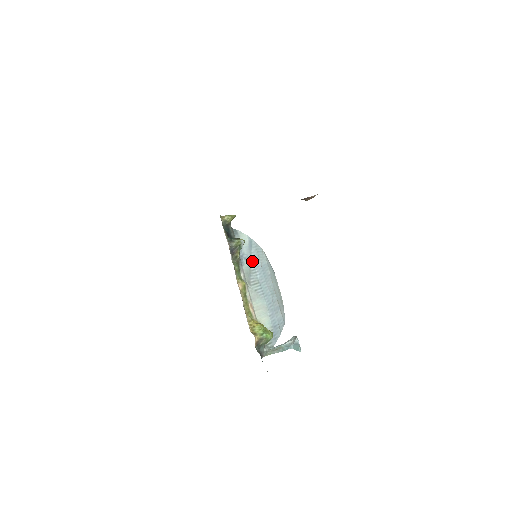
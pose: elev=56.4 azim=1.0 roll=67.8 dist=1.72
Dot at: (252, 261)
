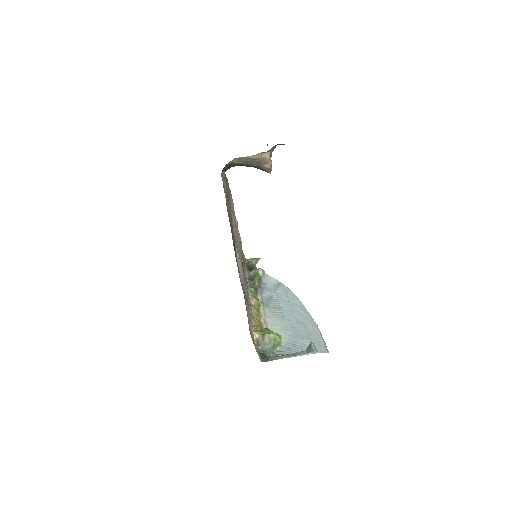
Dot at: (276, 294)
